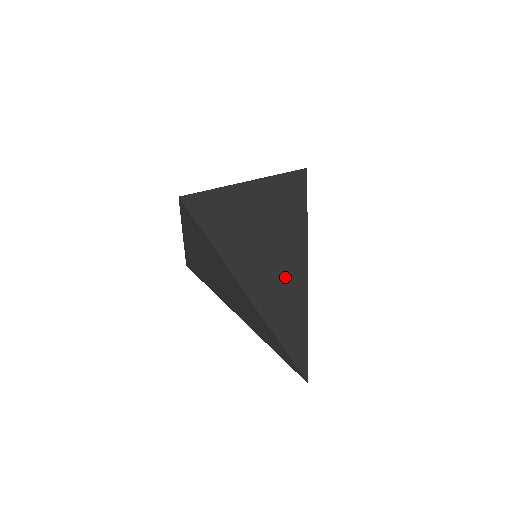
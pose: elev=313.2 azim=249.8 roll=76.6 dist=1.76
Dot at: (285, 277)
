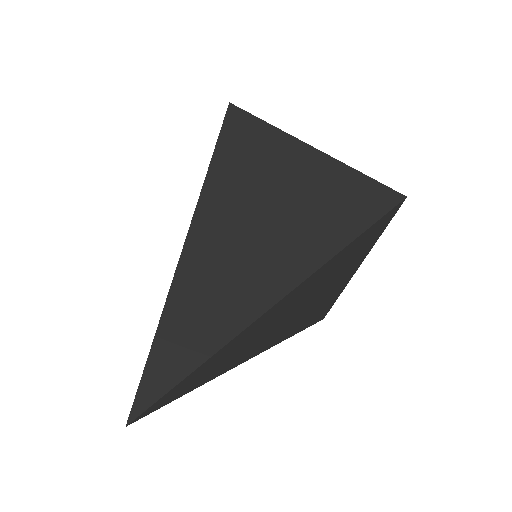
Dot at: (253, 270)
